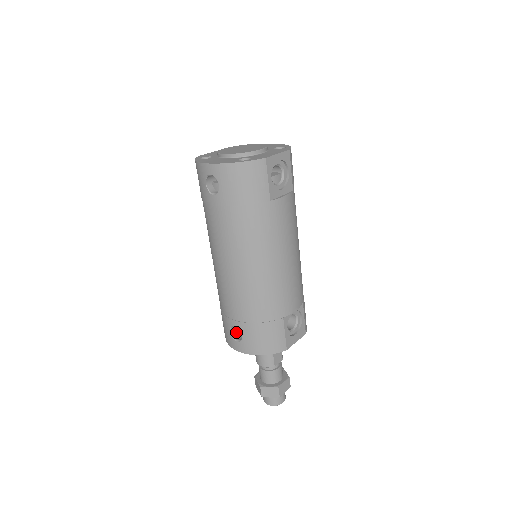
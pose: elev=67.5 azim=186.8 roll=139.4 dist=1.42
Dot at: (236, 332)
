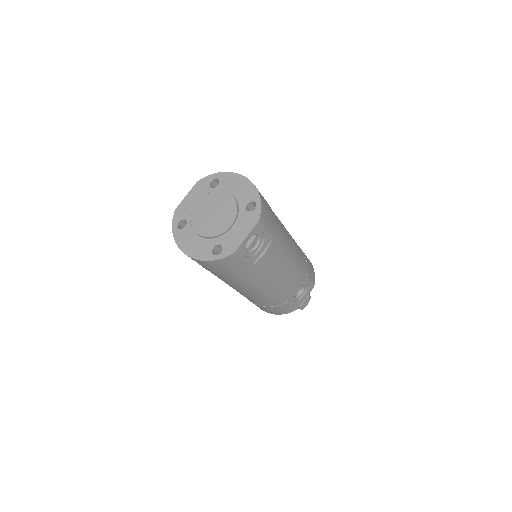
Dot at: occluded
